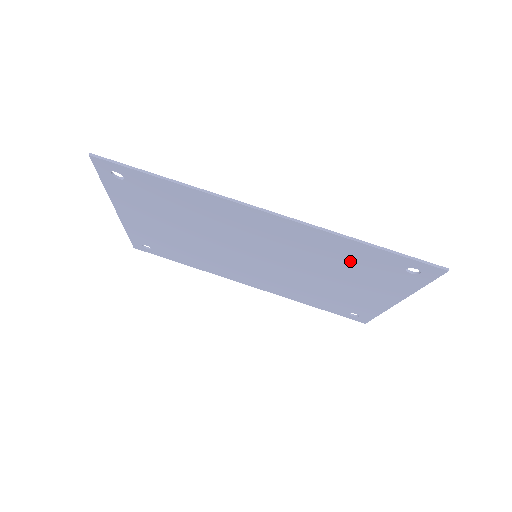
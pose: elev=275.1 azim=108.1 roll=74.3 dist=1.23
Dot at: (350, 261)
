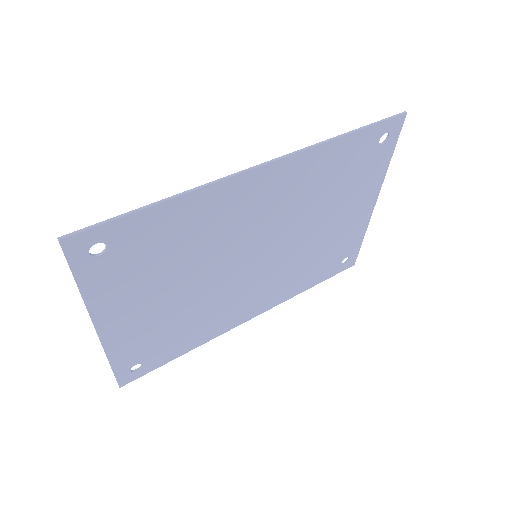
Dot at: (338, 174)
